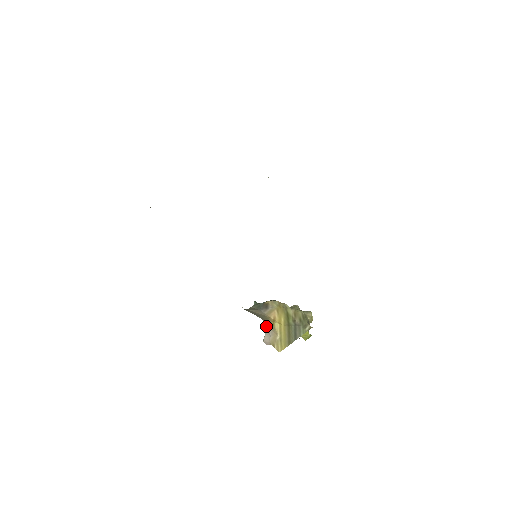
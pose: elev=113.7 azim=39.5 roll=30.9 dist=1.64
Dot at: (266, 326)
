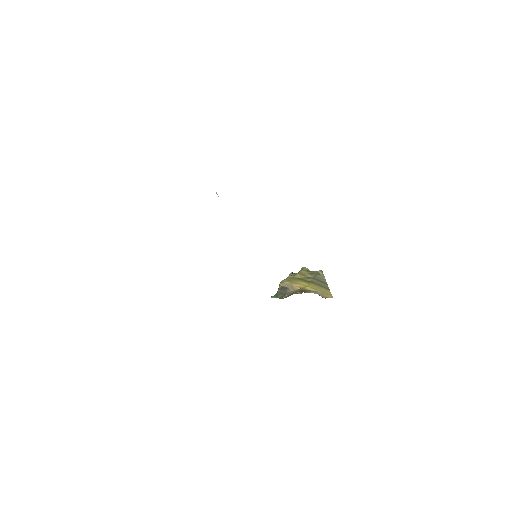
Dot at: occluded
